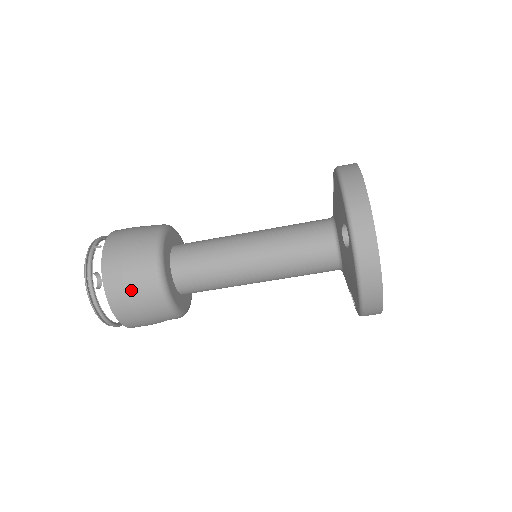
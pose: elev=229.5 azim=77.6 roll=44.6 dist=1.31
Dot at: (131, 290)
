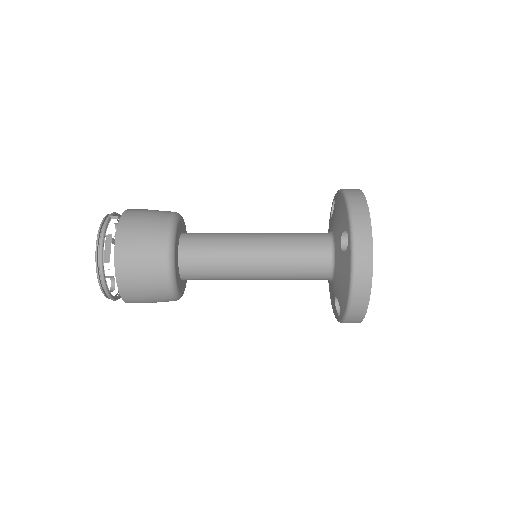
Dot at: occluded
